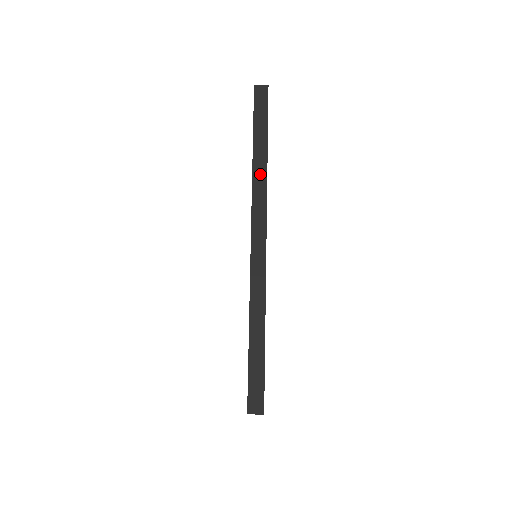
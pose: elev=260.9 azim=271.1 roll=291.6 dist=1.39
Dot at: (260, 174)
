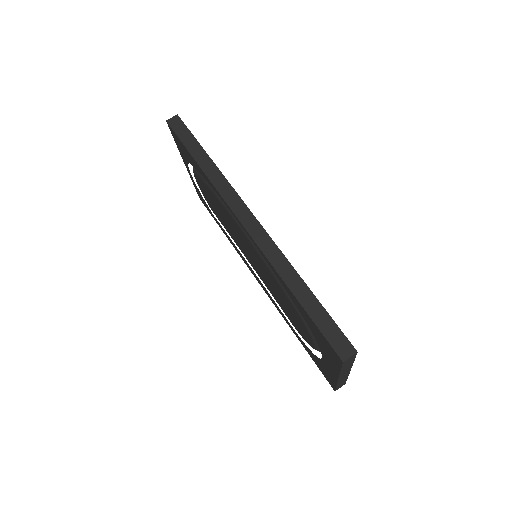
Dot at: (215, 175)
